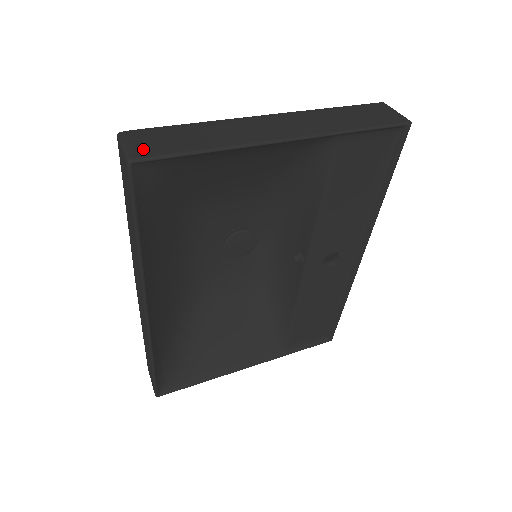
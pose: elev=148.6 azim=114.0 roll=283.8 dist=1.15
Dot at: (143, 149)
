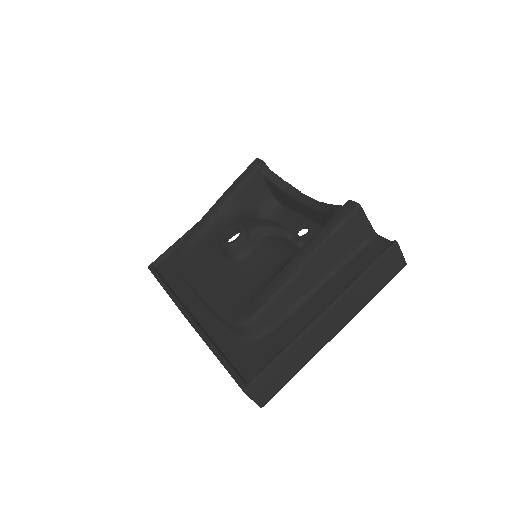
Dot at: (266, 397)
